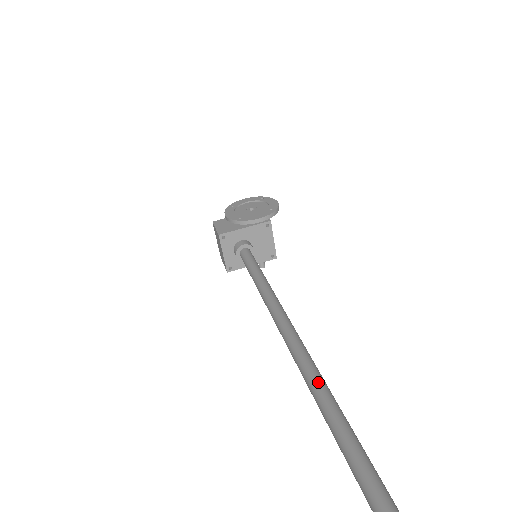
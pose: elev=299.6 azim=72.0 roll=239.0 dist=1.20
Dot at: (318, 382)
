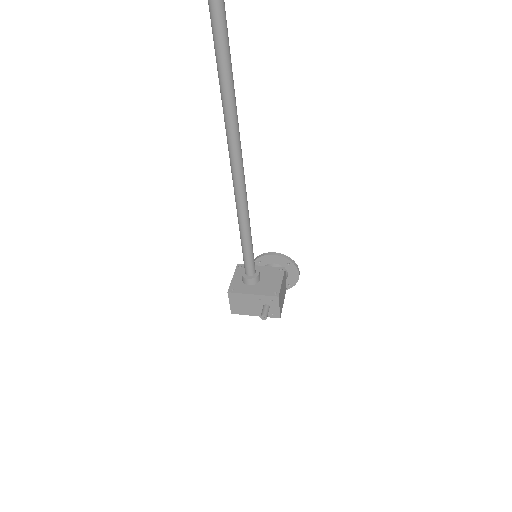
Dot at: occluded
